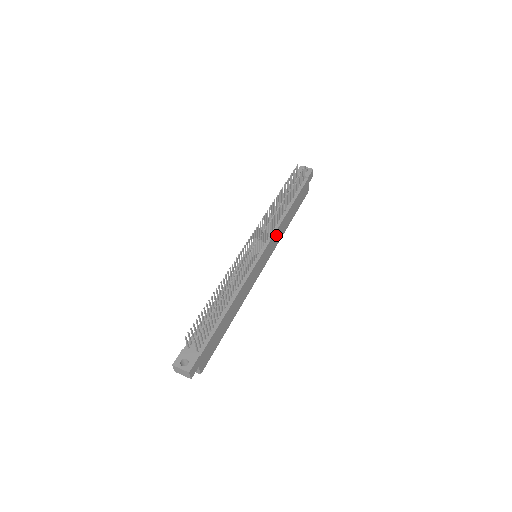
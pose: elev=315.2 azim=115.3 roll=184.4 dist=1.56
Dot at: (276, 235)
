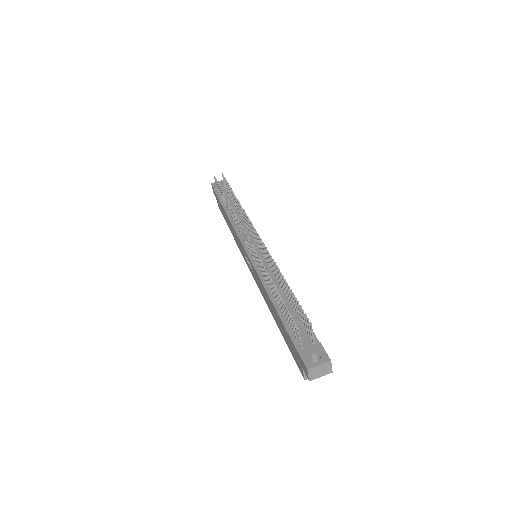
Dot at: occluded
